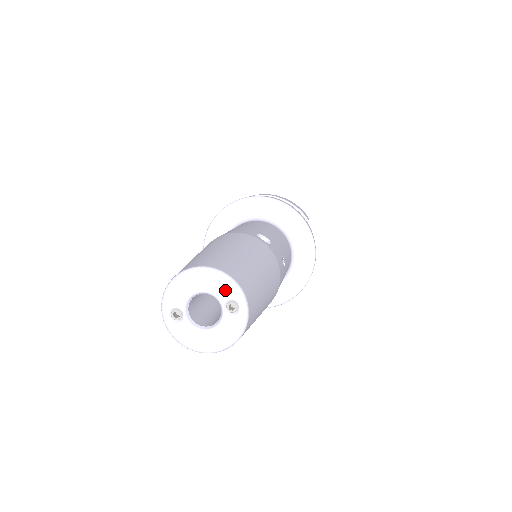
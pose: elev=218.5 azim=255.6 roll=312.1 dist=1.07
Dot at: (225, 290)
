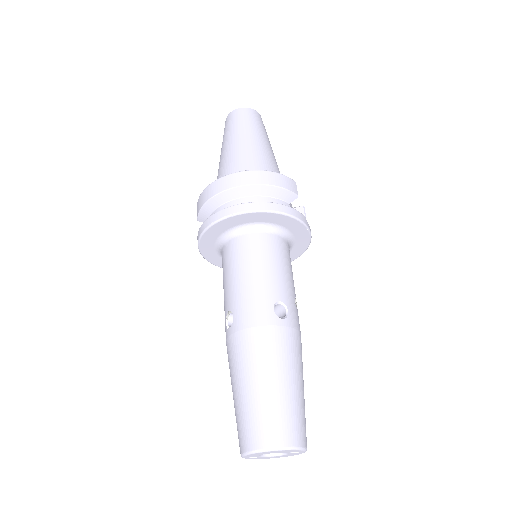
Dot at: (290, 451)
